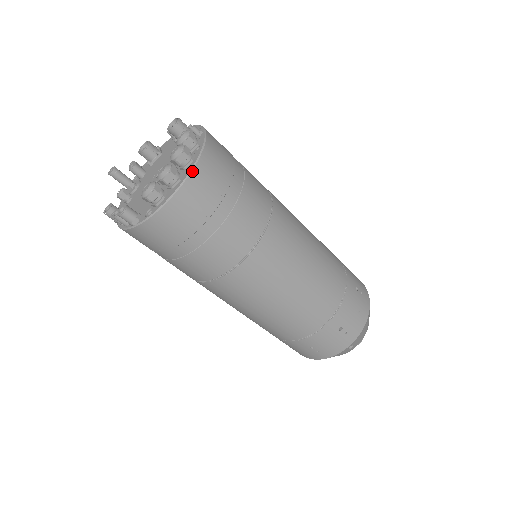
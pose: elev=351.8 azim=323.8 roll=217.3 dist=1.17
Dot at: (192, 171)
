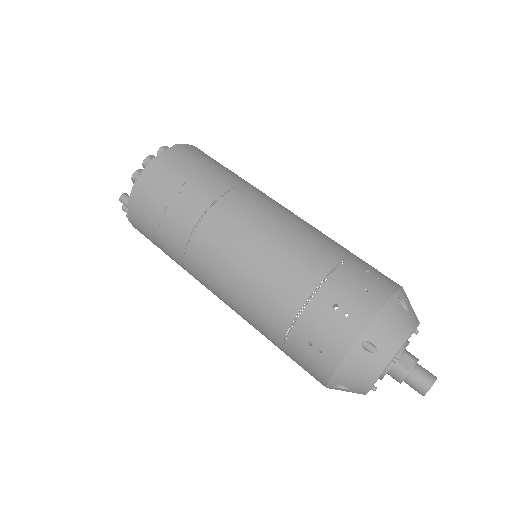
Dot at: (161, 153)
